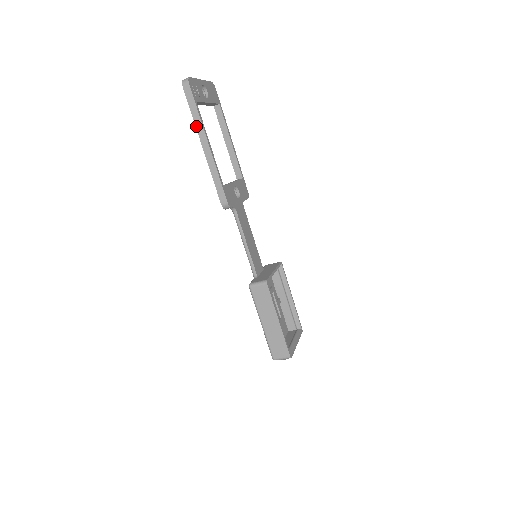
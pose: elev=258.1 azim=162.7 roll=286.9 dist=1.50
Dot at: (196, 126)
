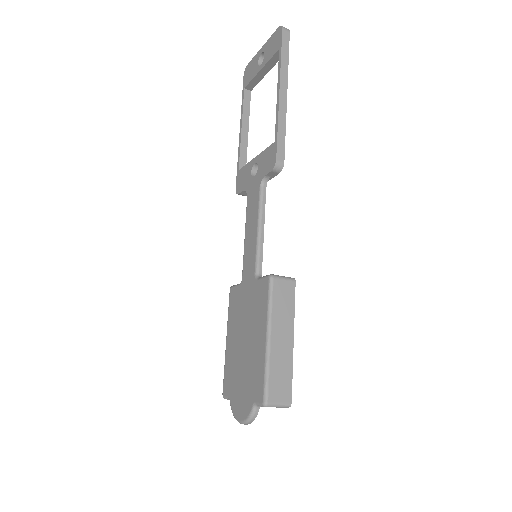
Dot at: (281, 69)
